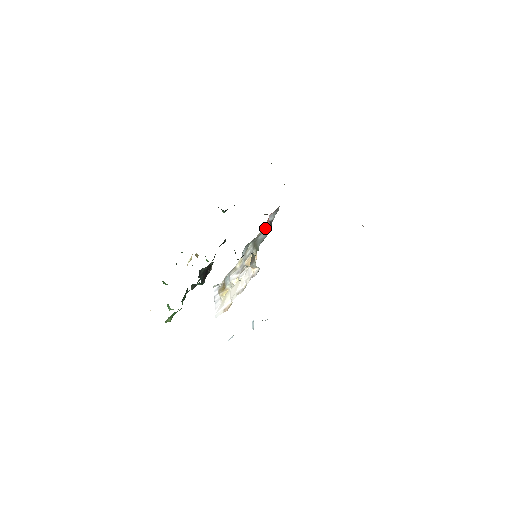
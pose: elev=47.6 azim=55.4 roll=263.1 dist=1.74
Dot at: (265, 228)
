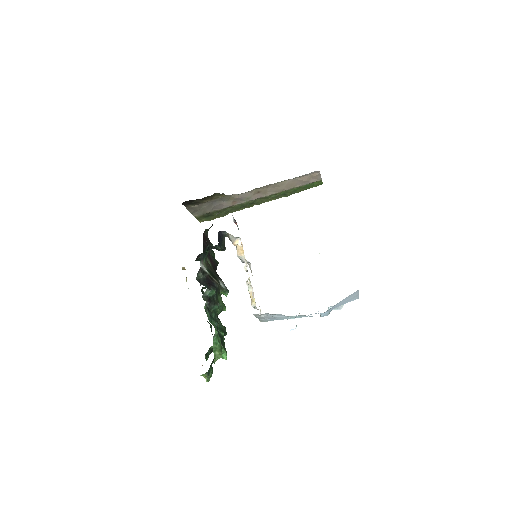
Dot at: occluded
